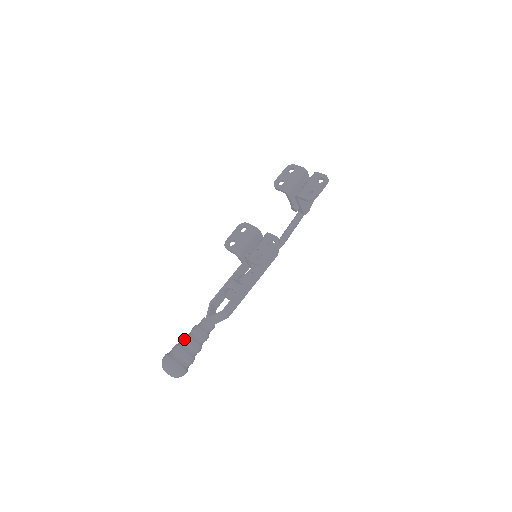
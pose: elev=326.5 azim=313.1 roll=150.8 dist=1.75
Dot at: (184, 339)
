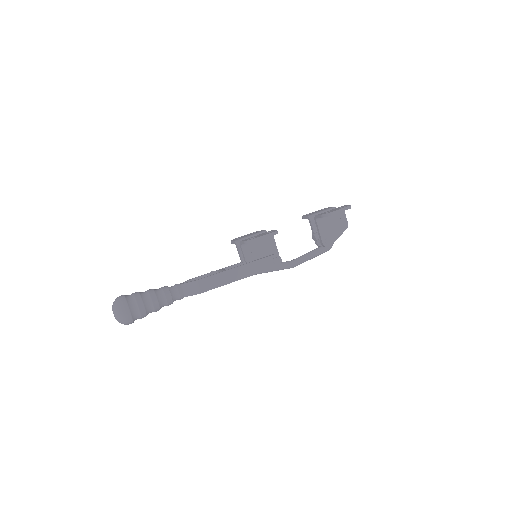
Dot at: occluded
